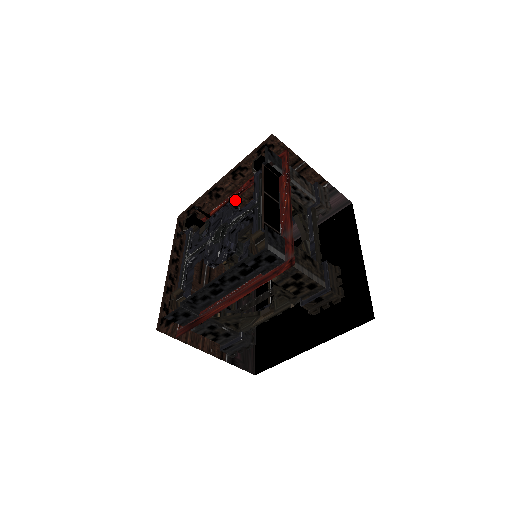
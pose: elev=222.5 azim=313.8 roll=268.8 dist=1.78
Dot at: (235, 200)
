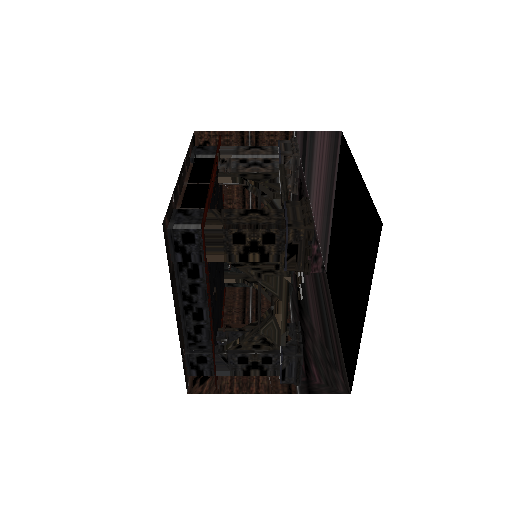
Dot at: occluded
